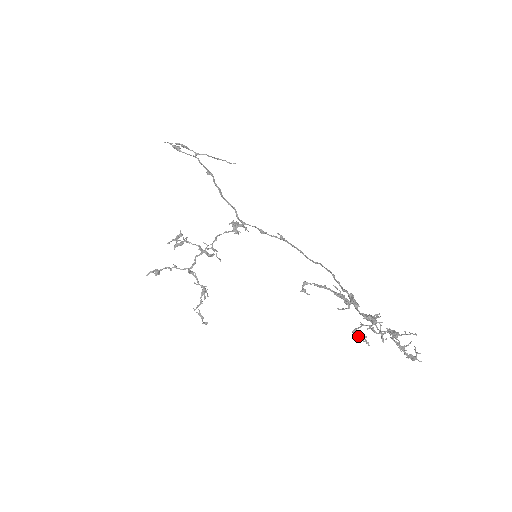
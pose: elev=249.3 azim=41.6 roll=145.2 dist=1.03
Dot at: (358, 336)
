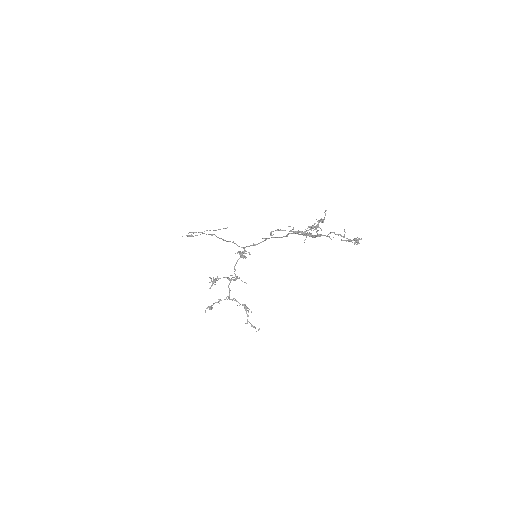
Dot at: (305, 234)
